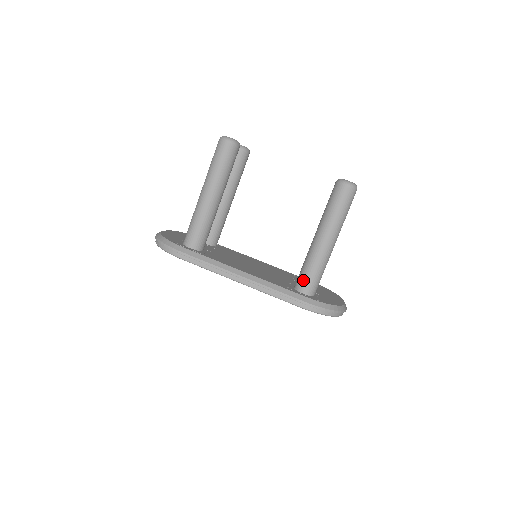
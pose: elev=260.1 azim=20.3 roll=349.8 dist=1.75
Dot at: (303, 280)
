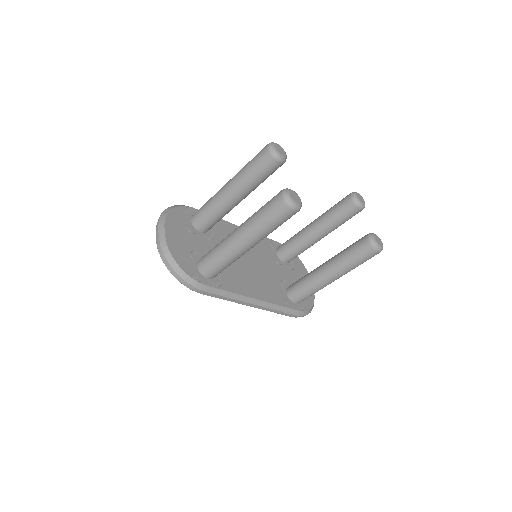
Dot at: (300, 297)
